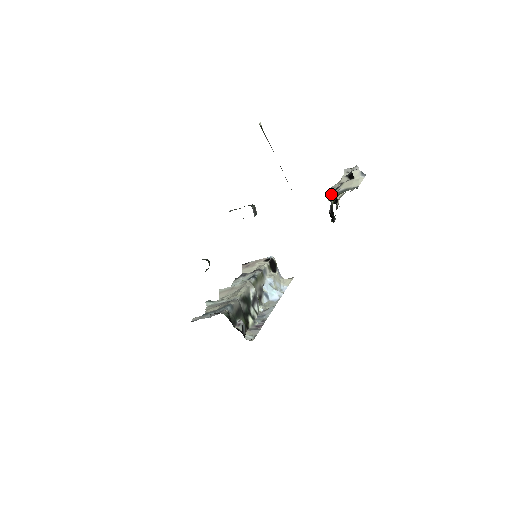
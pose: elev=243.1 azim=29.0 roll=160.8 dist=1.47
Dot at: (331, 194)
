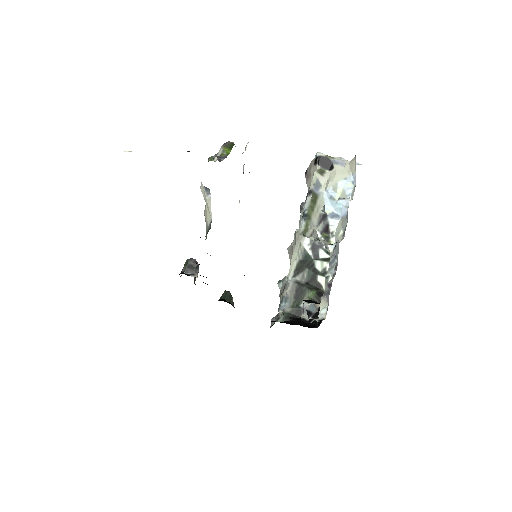
Dot at: occluded
